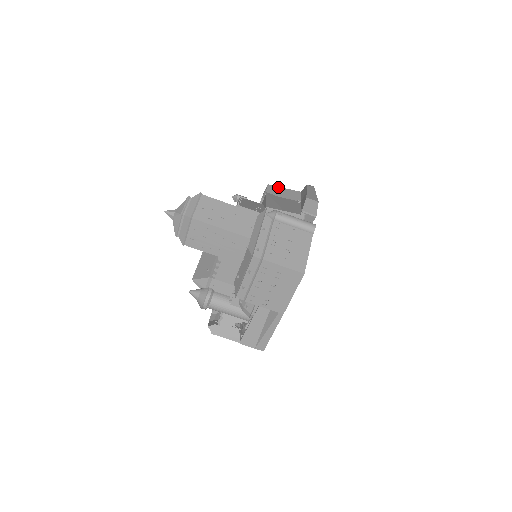
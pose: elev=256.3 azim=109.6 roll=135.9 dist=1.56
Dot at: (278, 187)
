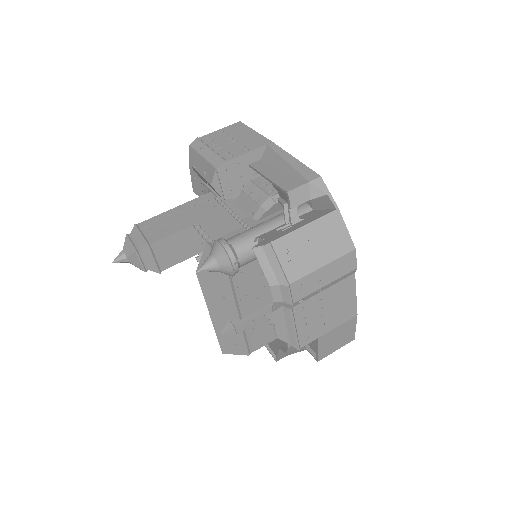
Dot at: occluded
